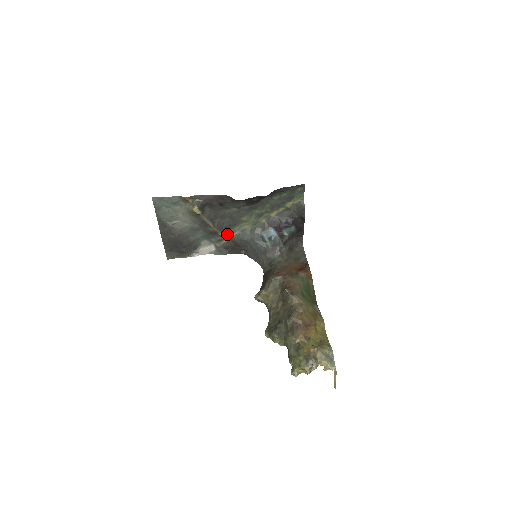
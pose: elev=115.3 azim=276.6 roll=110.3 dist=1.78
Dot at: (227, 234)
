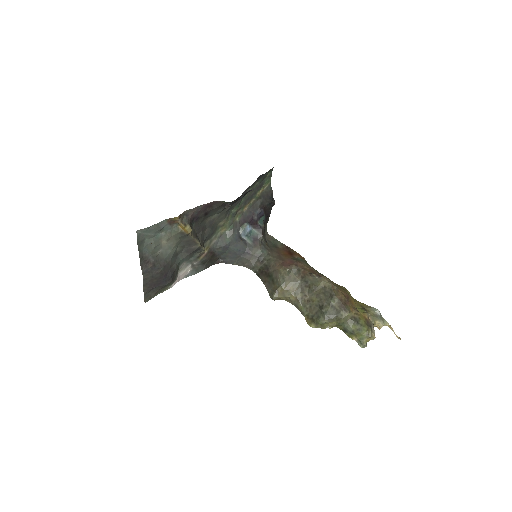
Dot at: (205, 247)
